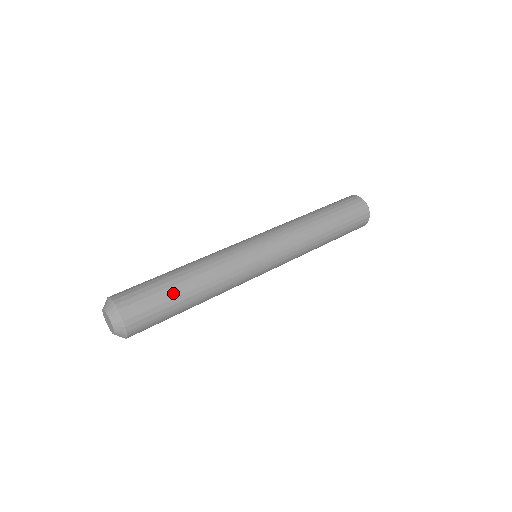
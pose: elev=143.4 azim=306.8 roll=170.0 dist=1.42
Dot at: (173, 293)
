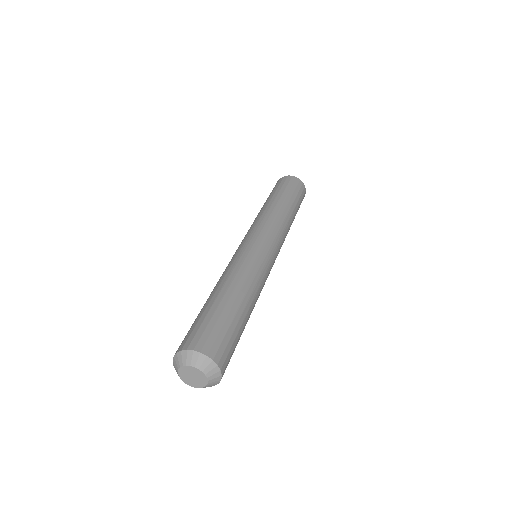
Dot at: (239, 321)
